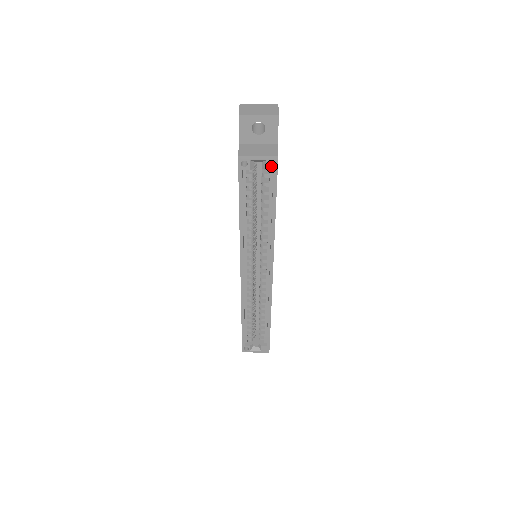
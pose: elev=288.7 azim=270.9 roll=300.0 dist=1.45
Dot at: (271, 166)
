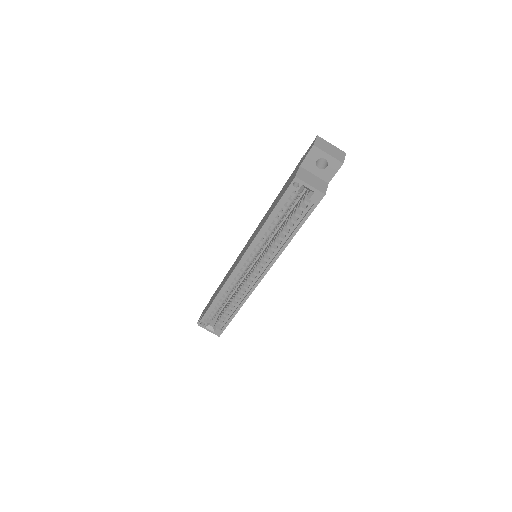
Dot at: (315, 198)
